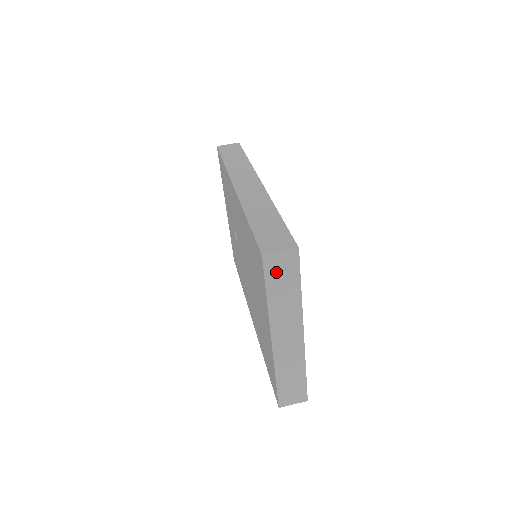
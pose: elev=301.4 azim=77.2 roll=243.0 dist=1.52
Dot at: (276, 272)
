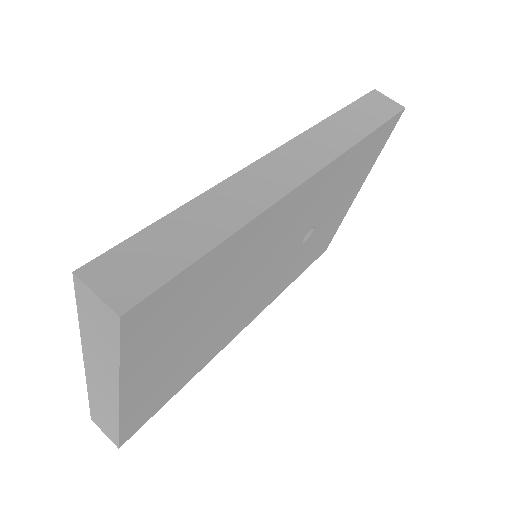
Dot at: (90, 310)
